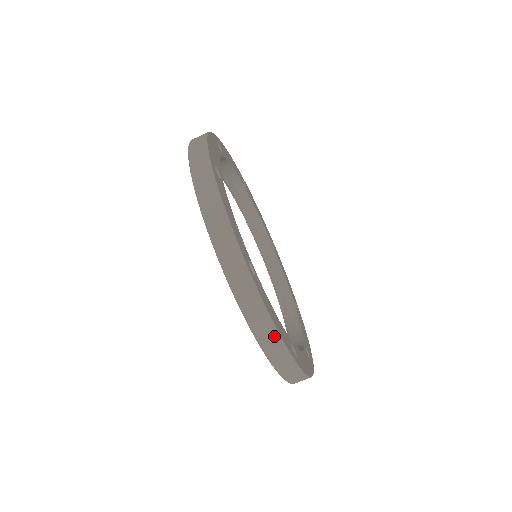
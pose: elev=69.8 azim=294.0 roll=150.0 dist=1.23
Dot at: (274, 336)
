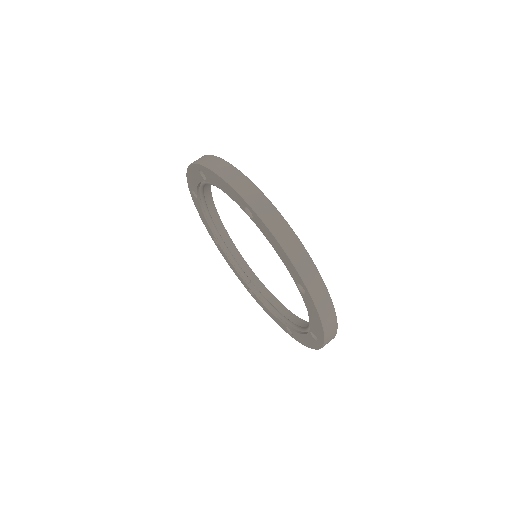
Dot at: (334, 323)
